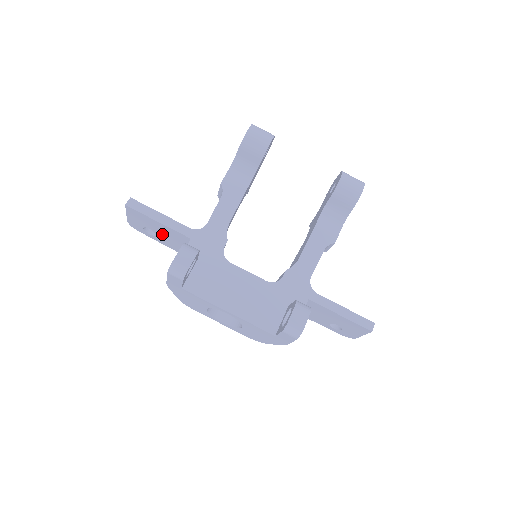
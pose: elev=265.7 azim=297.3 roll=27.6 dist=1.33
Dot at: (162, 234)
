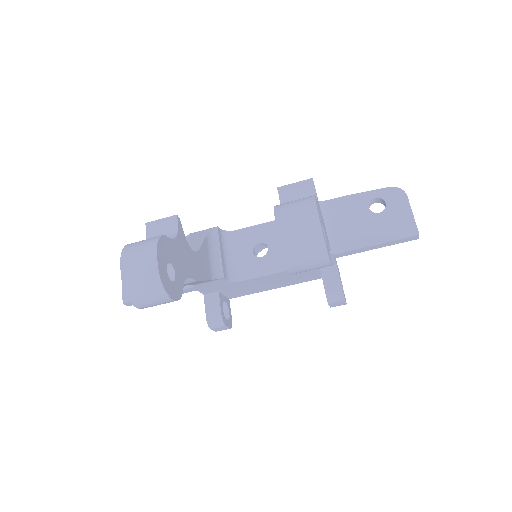
Dot at: occluded
